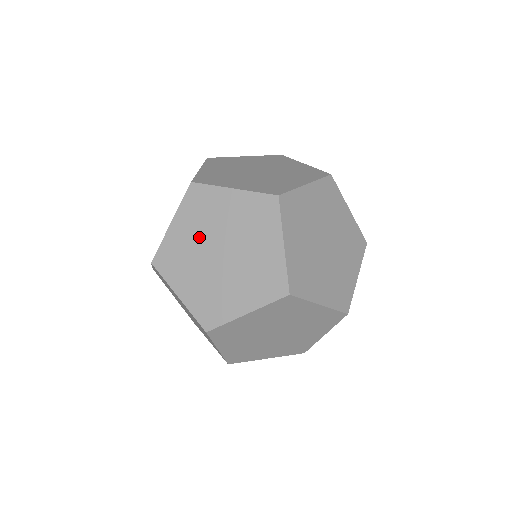
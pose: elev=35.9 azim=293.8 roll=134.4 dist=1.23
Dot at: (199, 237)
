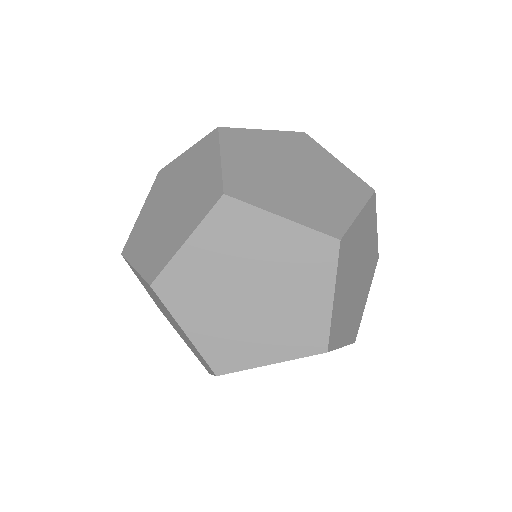
Dot at: (224, 268)
